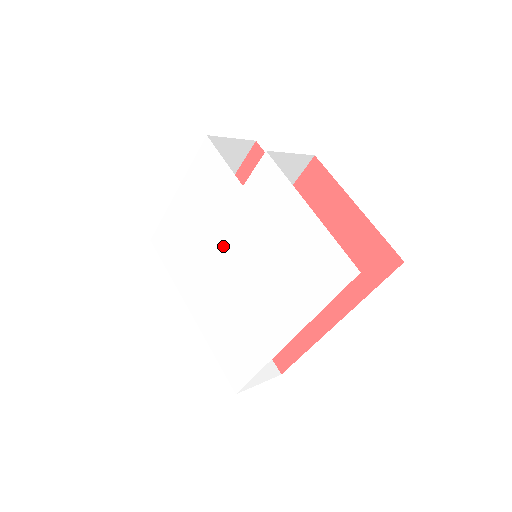
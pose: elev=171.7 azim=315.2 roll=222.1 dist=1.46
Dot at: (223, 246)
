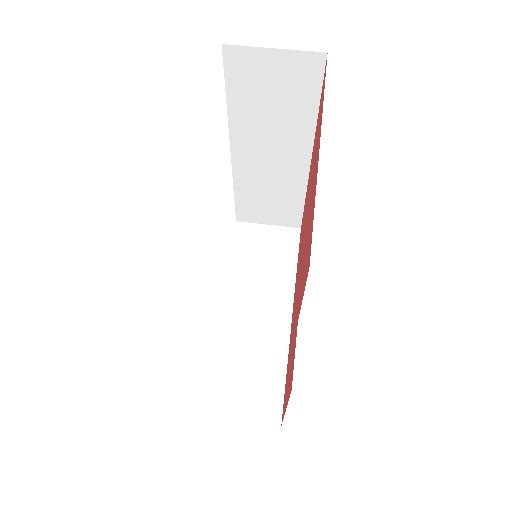
Dot at: occluded
